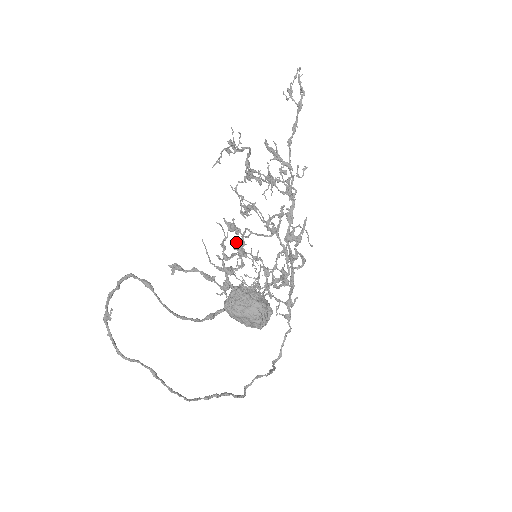
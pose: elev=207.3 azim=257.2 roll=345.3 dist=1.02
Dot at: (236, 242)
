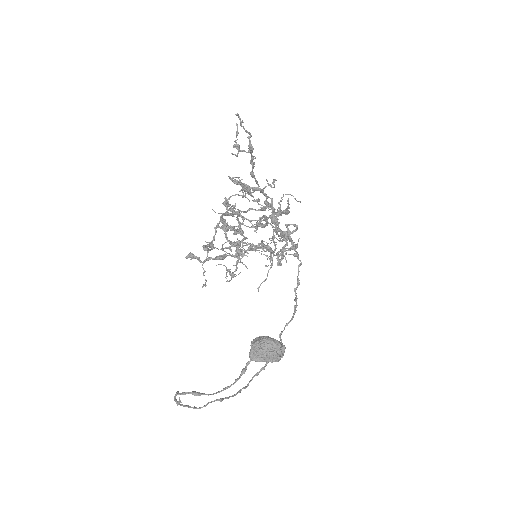
Dot at: occluded
